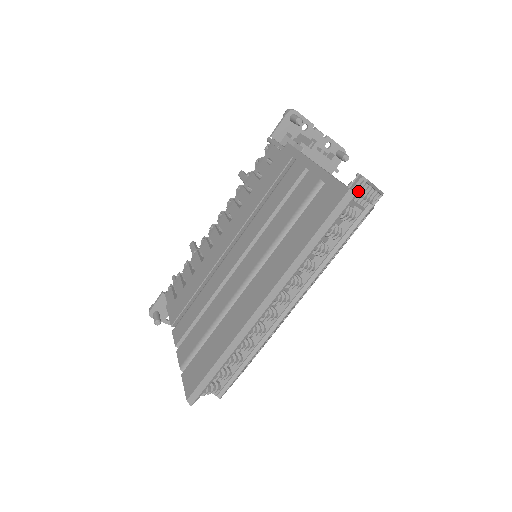
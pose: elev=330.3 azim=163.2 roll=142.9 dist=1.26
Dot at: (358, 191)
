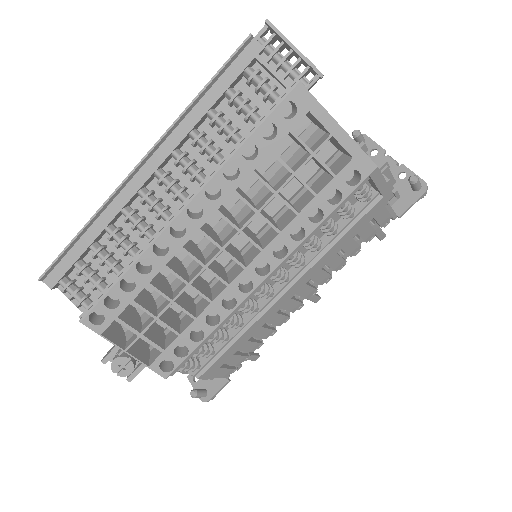
Dot at: (265, 43)
